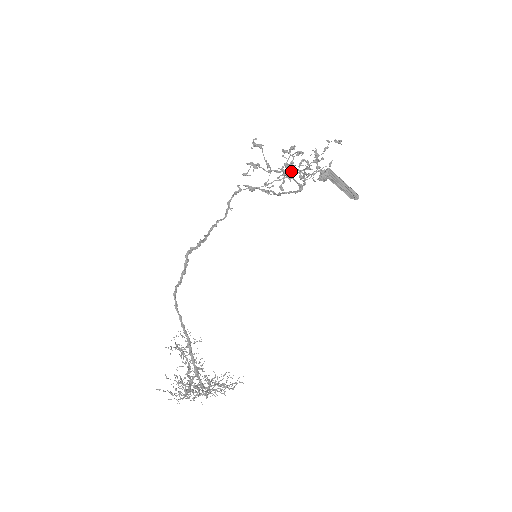
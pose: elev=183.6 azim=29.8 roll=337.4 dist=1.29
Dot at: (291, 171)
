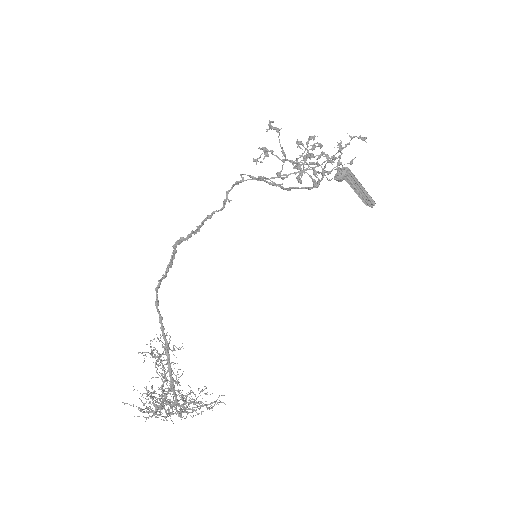
Dot at: occluded
